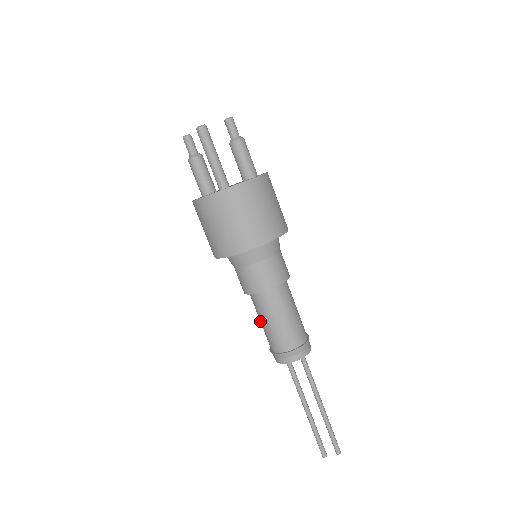
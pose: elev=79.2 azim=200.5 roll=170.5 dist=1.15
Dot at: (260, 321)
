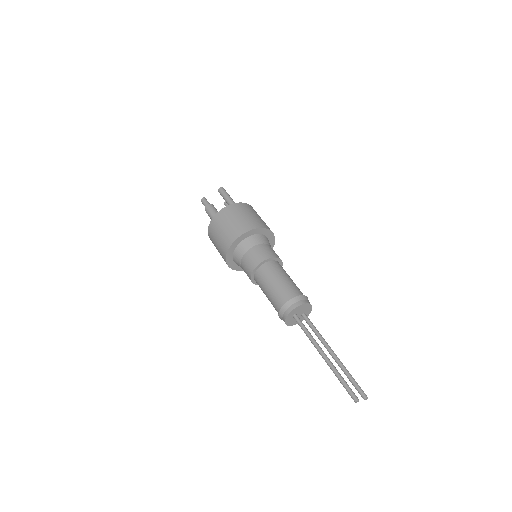
Dot at: (271, 284)
